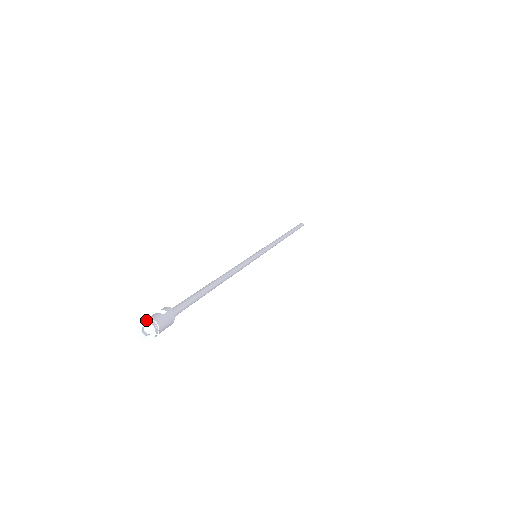
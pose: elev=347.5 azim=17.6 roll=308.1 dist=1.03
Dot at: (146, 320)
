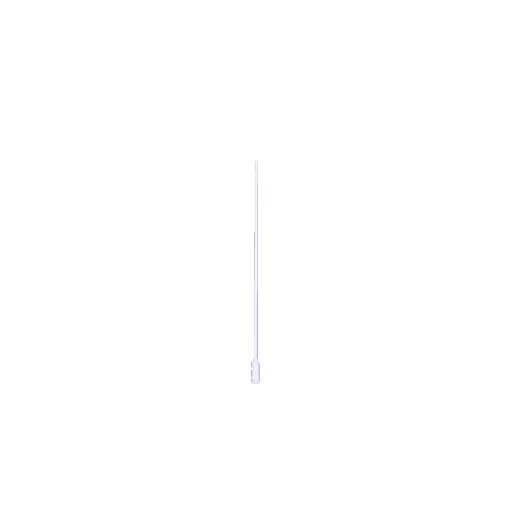
Dot at: (252, 380)
